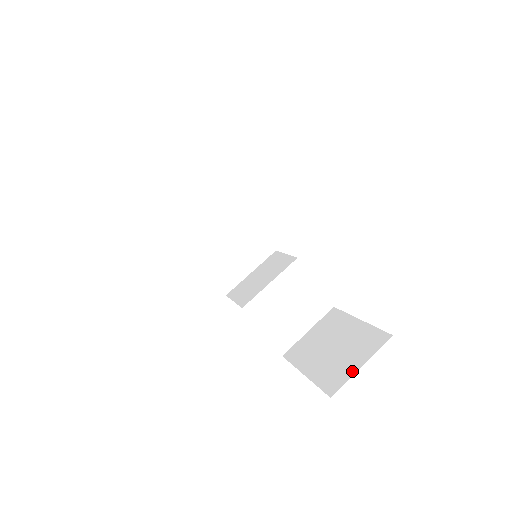
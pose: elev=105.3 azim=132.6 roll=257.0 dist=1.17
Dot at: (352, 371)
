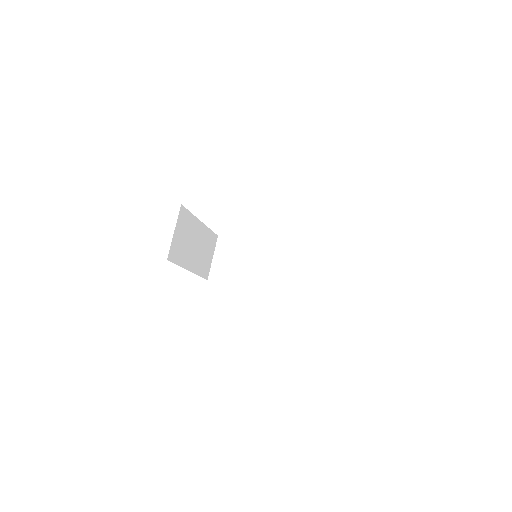
Dot at: occluded
